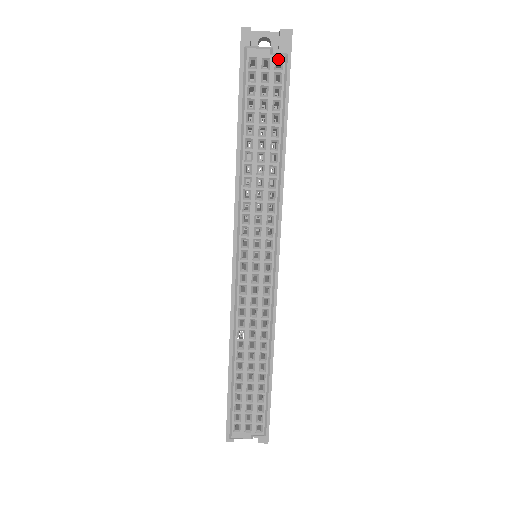
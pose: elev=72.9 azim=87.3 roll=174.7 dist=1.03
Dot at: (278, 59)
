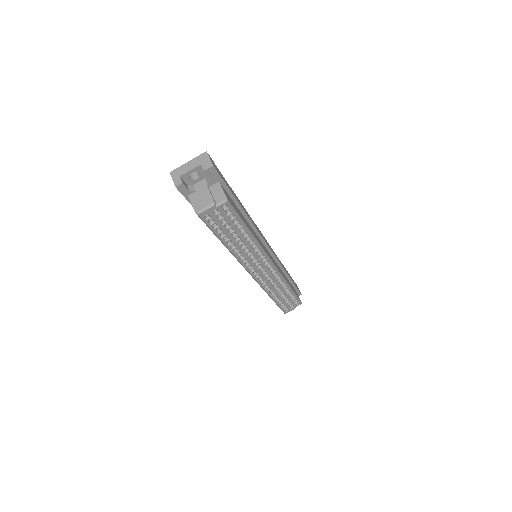
Dot at: (222, 205)
